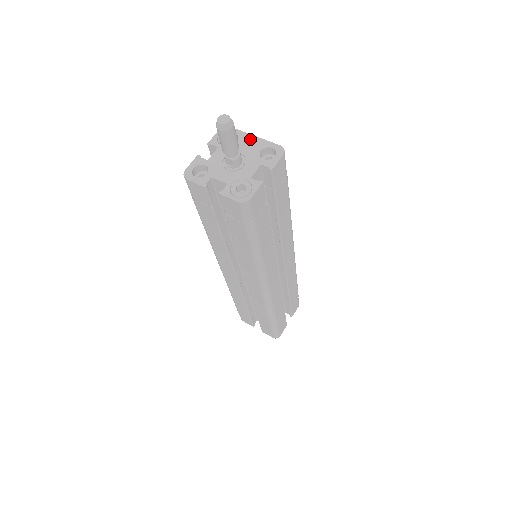
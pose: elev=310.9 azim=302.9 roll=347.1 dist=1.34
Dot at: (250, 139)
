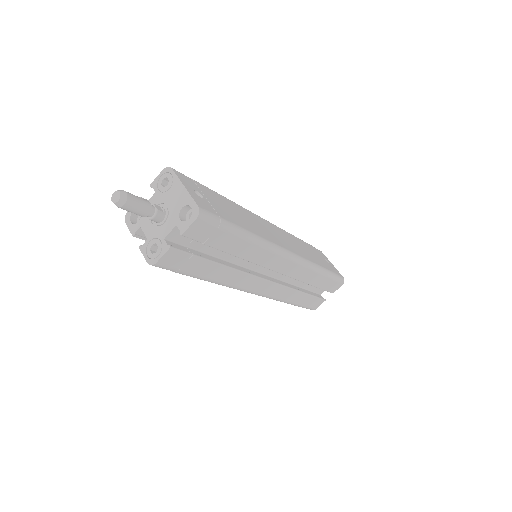
Dot at: (179, 190)
